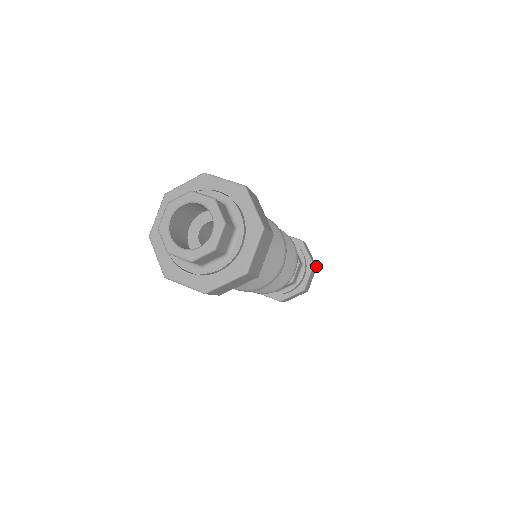
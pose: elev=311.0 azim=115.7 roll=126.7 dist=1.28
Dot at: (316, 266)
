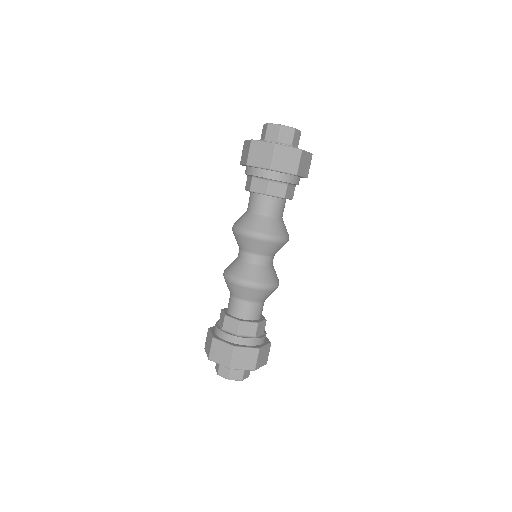
Dot at: (267, 360)
